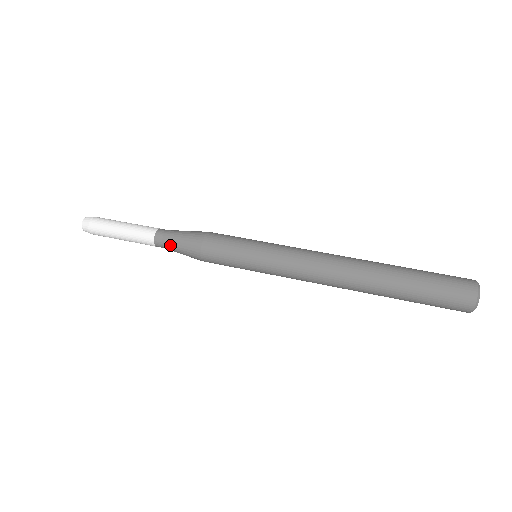
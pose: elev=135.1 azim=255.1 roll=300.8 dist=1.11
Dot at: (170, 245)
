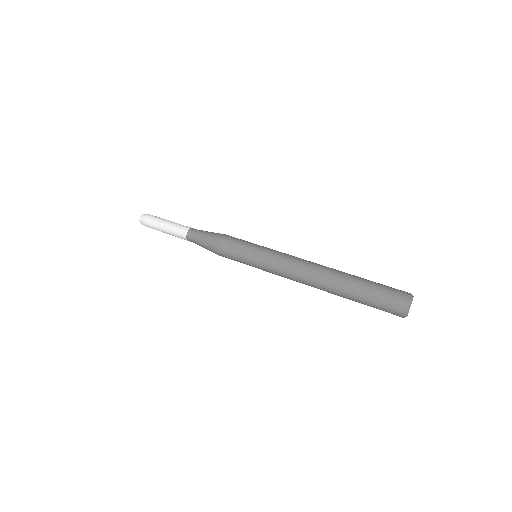
Dot at: (197, 242)
